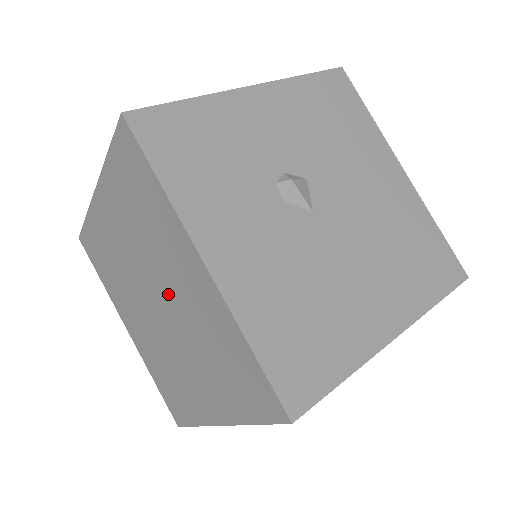
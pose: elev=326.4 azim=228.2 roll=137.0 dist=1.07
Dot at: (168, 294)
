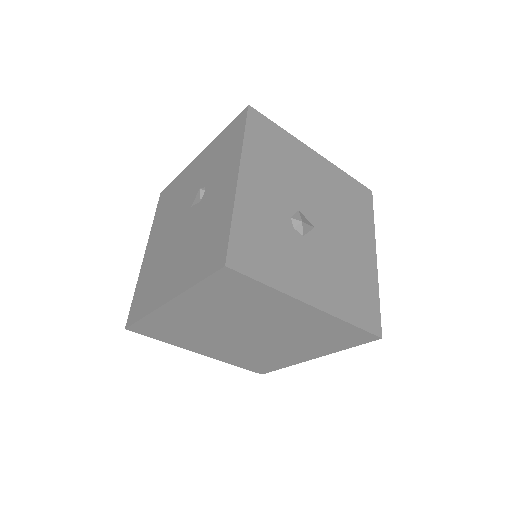
Dot at: (266, 326)
